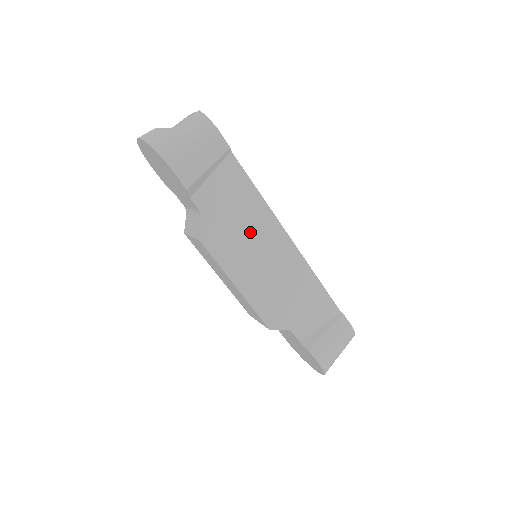
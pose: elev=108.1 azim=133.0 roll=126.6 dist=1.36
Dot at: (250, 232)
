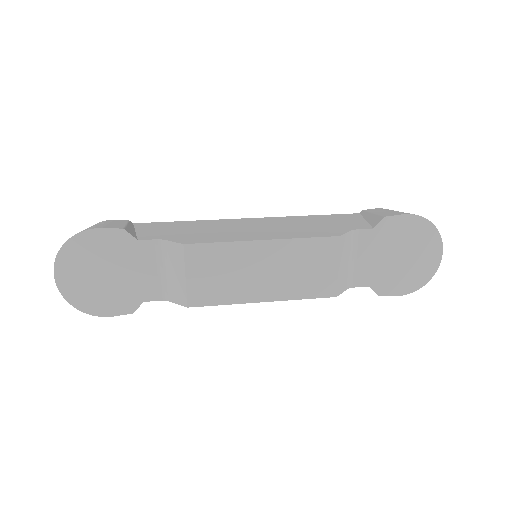
Dot at: (216, 228)
